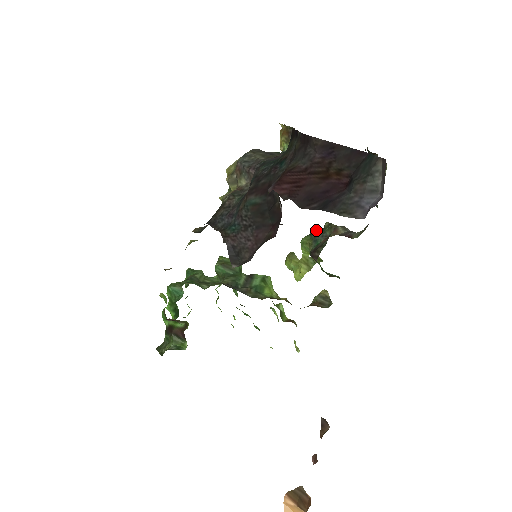
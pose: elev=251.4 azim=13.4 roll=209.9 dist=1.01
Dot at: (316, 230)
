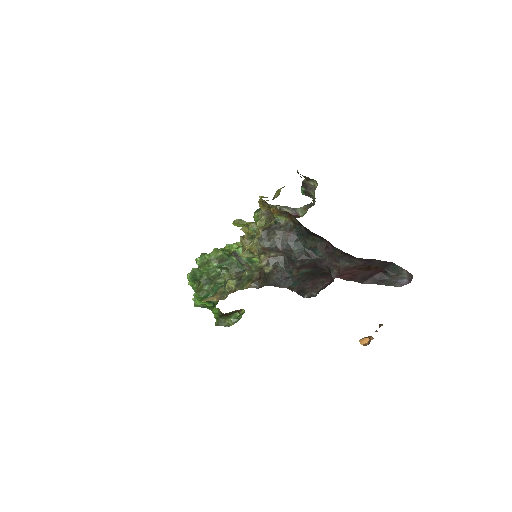
Dot at: occluded
